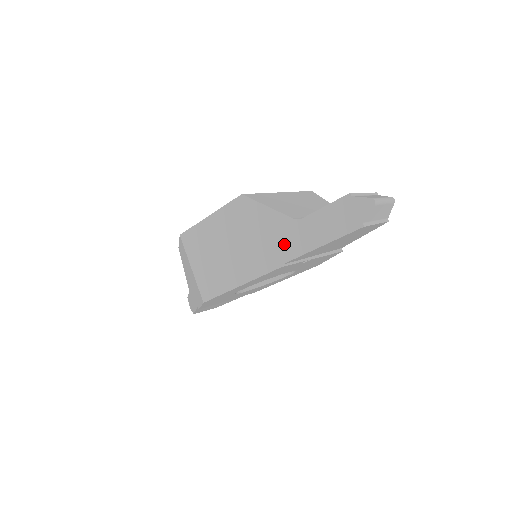
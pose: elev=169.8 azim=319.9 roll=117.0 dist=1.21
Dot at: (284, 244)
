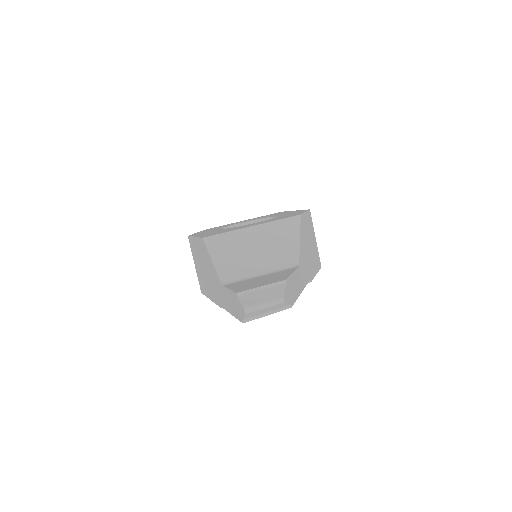
Dot at: (220, 294)
